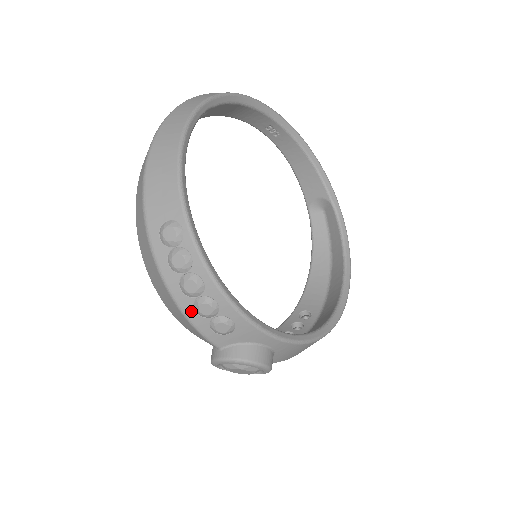
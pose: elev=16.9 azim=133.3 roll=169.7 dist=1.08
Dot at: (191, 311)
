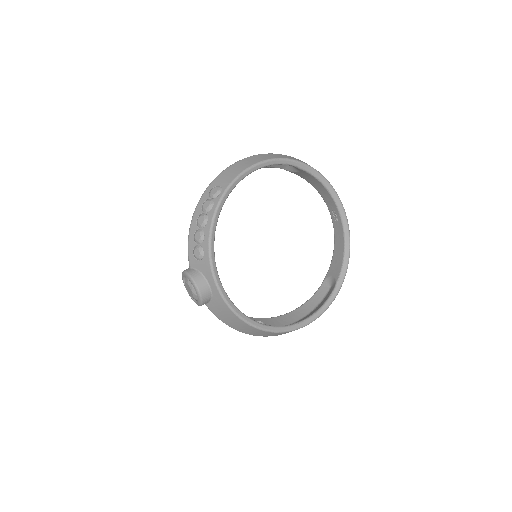
Dot at: (193, 234)
